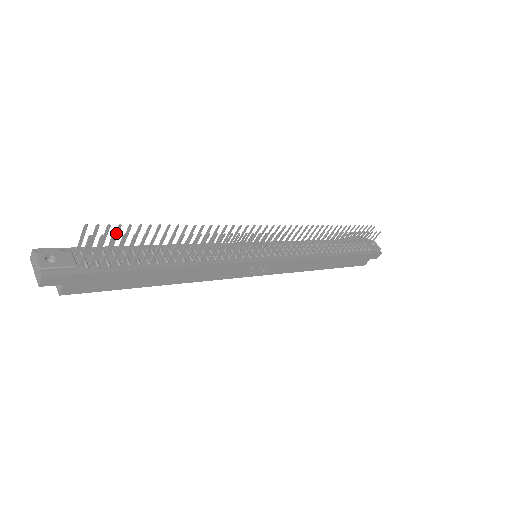
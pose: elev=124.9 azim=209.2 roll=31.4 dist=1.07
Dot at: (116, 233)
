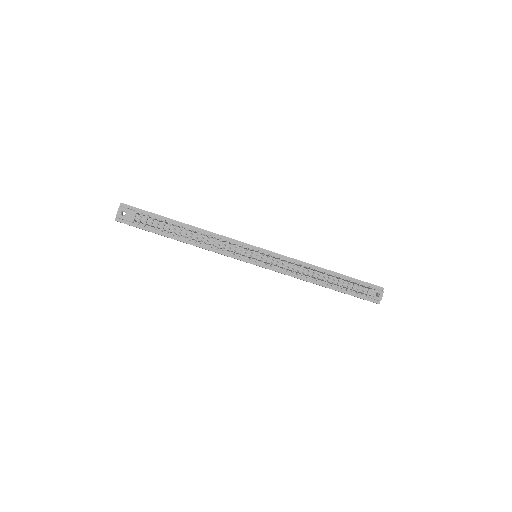
Dot at: (155, 219)
